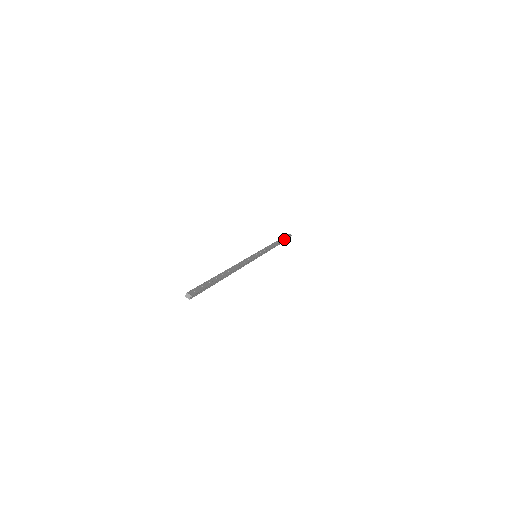
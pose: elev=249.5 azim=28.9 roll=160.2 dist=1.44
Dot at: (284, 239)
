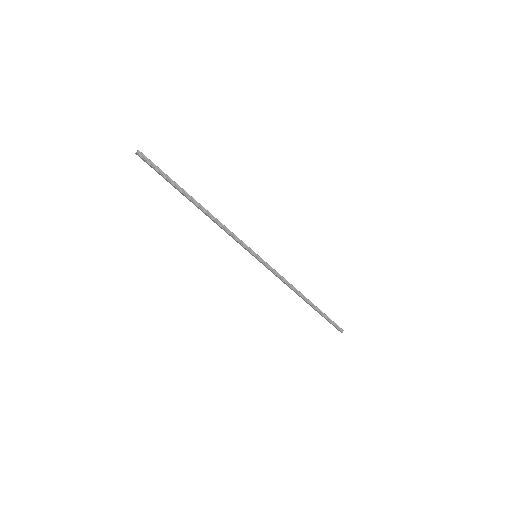
Dot at: (322, 312)
